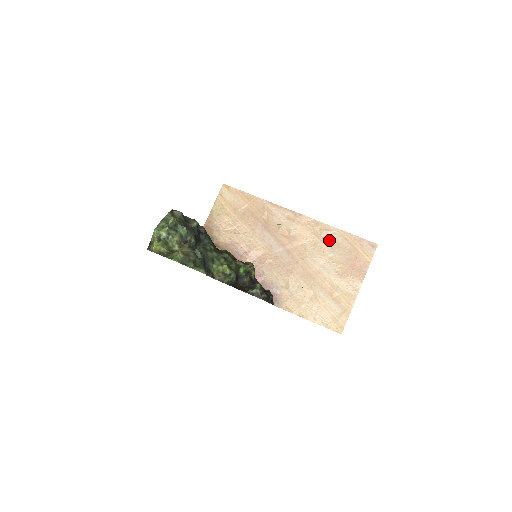
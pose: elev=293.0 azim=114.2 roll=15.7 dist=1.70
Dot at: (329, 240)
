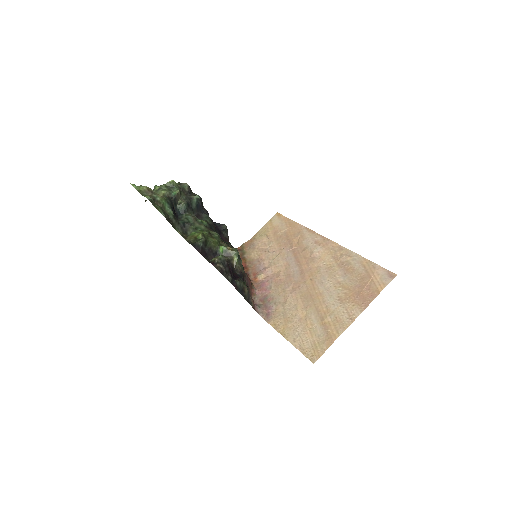
Dot at: (345, 265)
